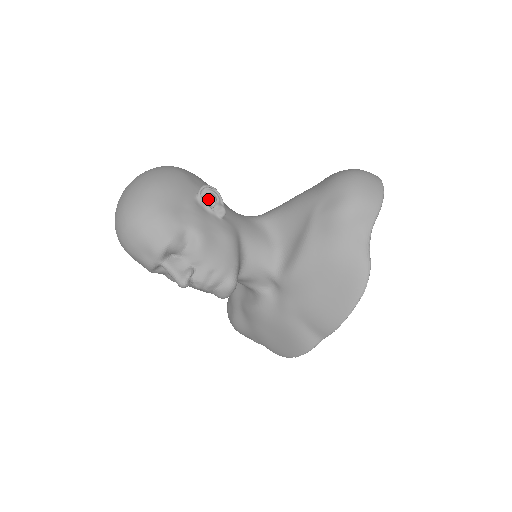
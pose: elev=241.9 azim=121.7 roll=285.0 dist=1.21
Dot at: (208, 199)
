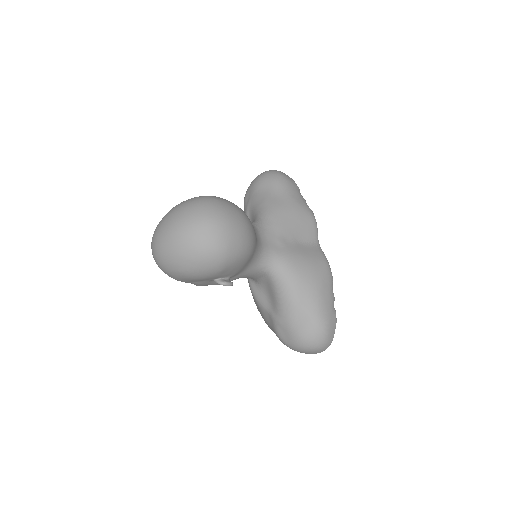
Dot at: (224, 278)
